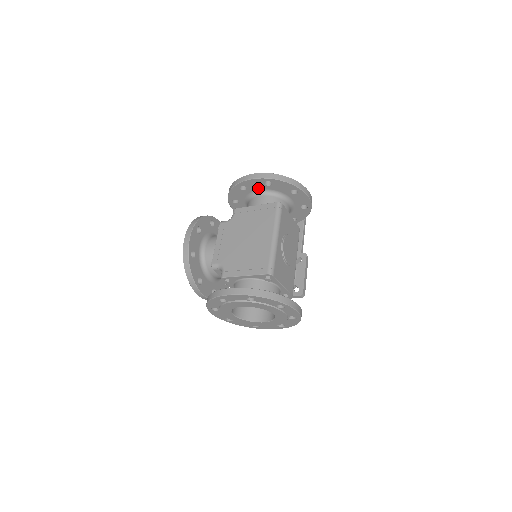
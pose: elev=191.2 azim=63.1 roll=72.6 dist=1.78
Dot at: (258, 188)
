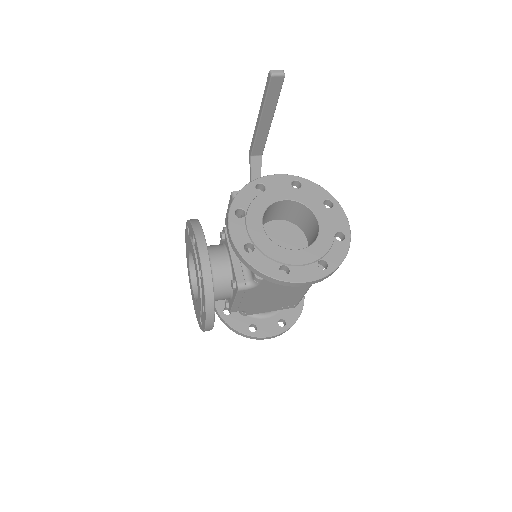
Dot at: occluded
